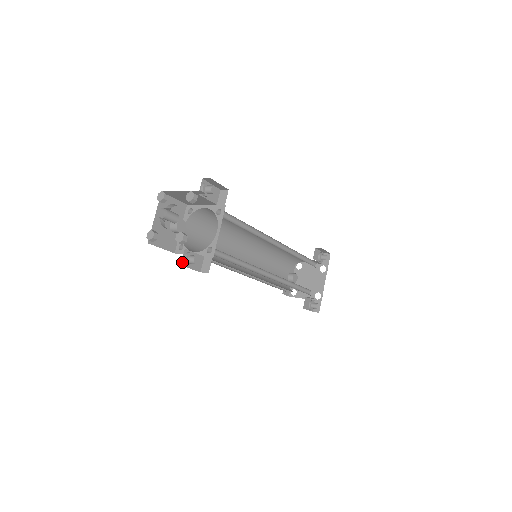
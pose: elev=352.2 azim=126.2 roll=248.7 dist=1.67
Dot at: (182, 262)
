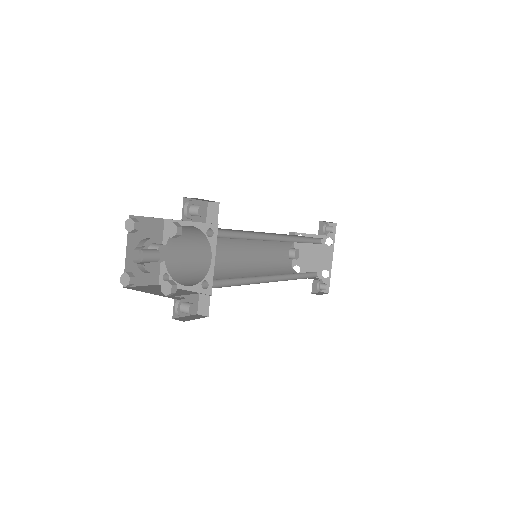
Dot at: (173, 314)
